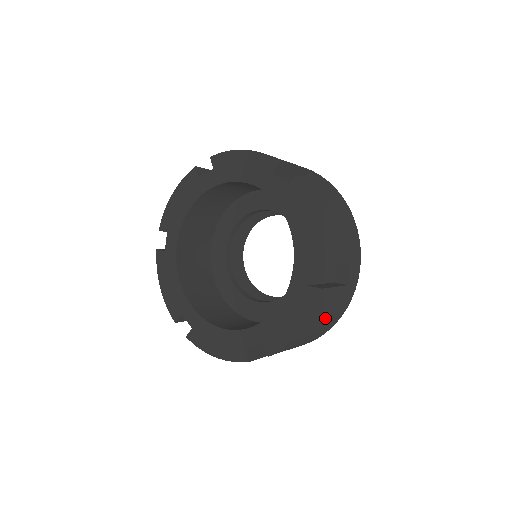
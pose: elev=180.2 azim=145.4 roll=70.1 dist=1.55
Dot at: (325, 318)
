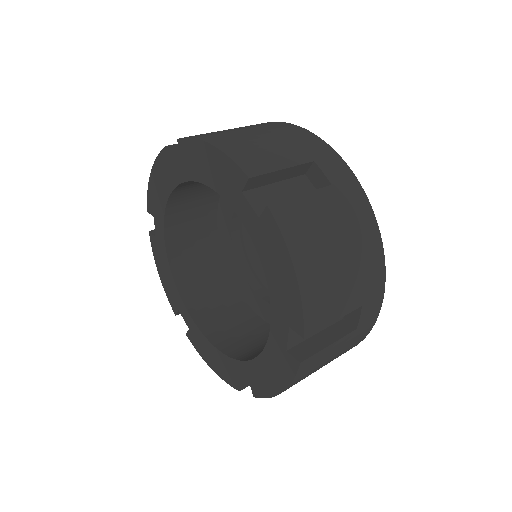
Dot at: (324, 364)
